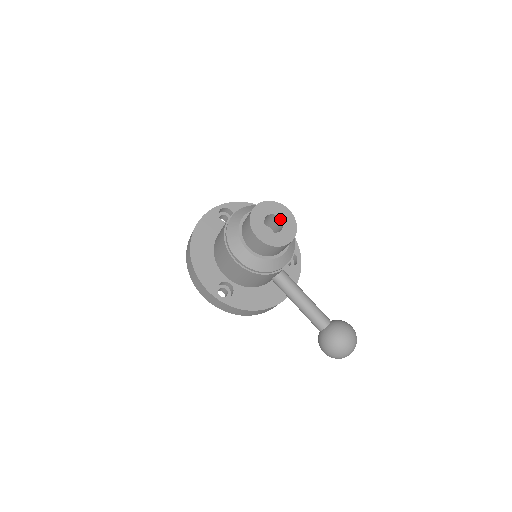
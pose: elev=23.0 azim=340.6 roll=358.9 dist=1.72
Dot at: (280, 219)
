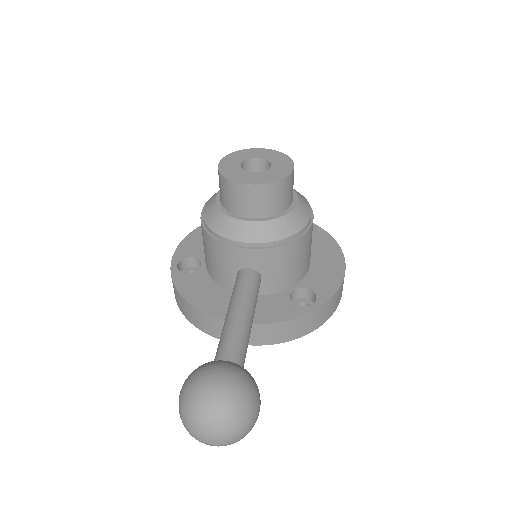
Dot at: (271, 168)
